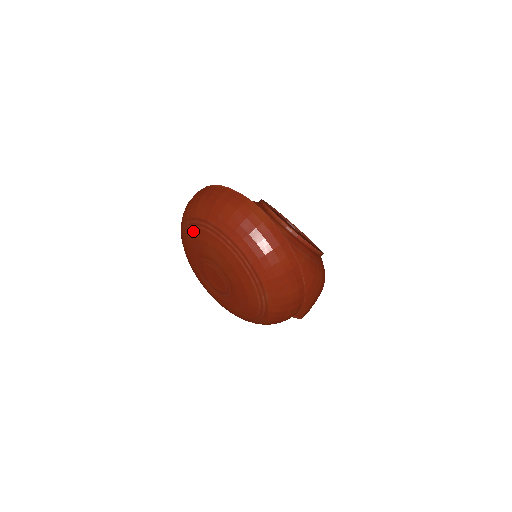
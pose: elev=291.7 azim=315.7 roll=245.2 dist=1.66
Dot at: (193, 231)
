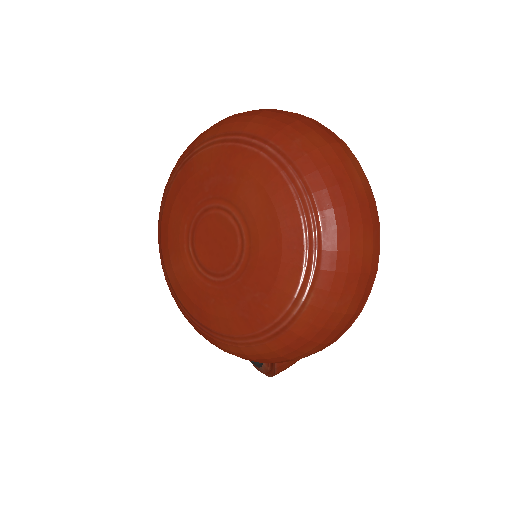
Dot at: (226, 151)
